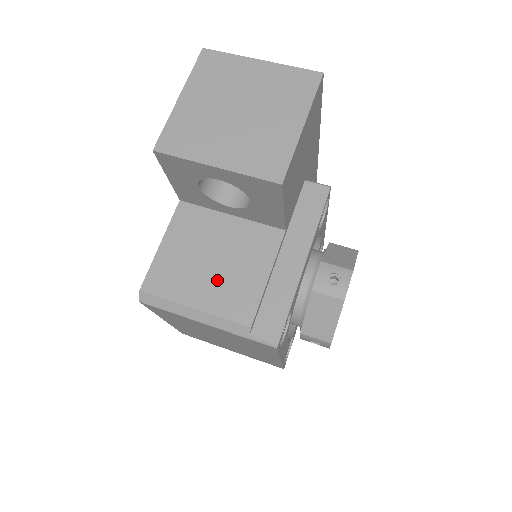
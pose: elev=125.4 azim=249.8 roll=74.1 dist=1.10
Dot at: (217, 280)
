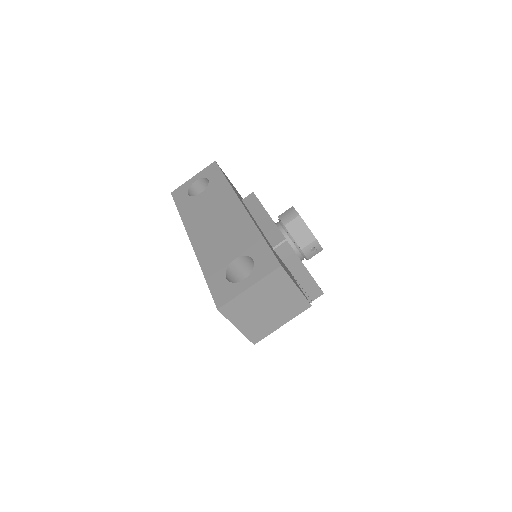
Dot at: occluded
